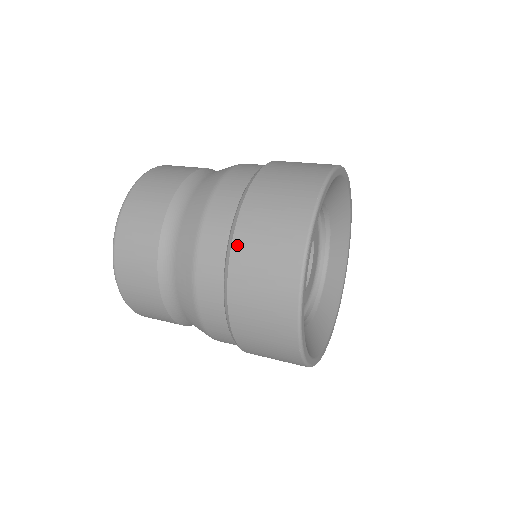
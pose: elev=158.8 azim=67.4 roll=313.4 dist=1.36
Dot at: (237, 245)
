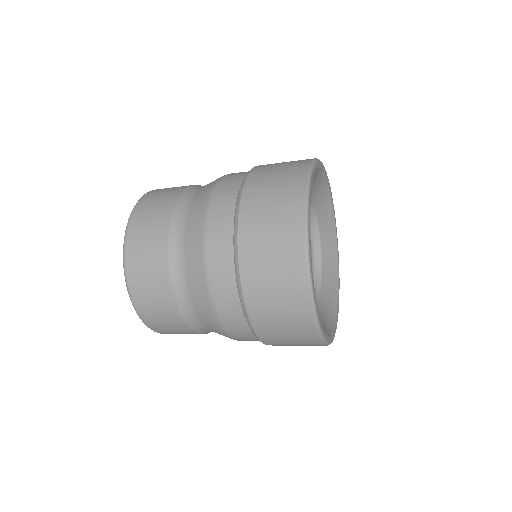
Dot at: (245, 275)
